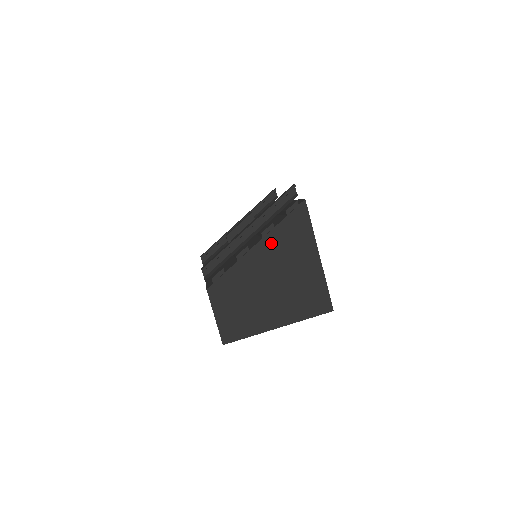
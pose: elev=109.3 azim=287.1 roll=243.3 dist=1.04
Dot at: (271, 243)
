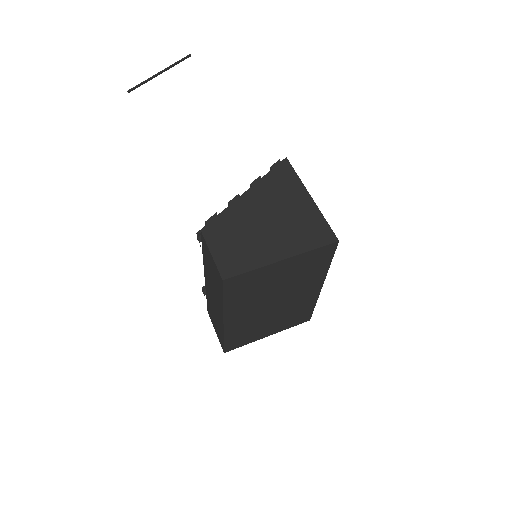
Dot at: (261, 190)
